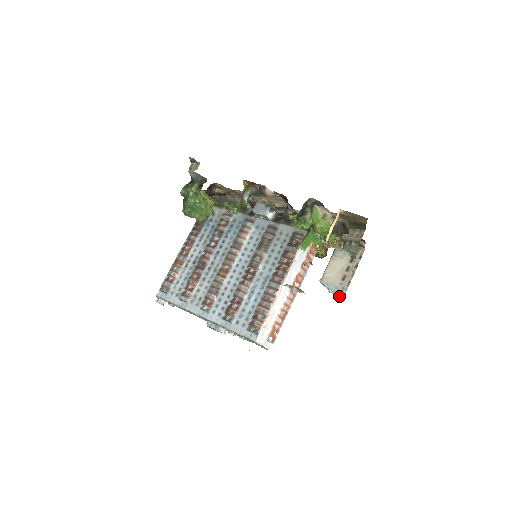
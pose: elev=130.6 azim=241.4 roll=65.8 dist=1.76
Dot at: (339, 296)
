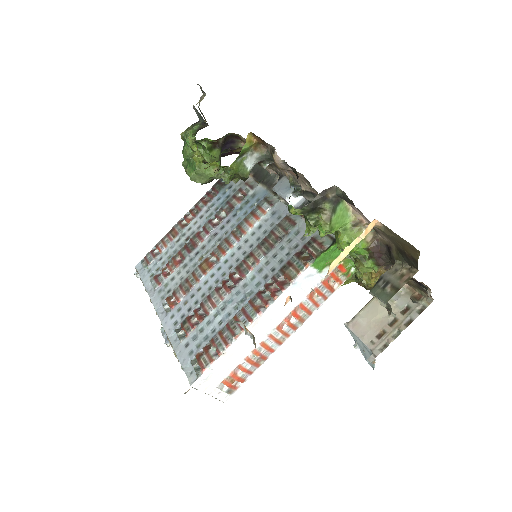
Dot at: occluded
